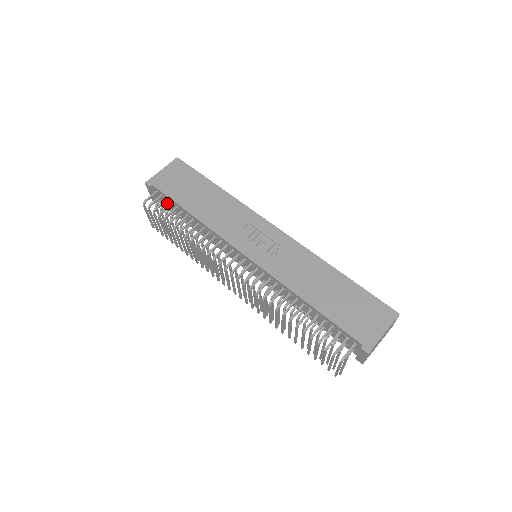
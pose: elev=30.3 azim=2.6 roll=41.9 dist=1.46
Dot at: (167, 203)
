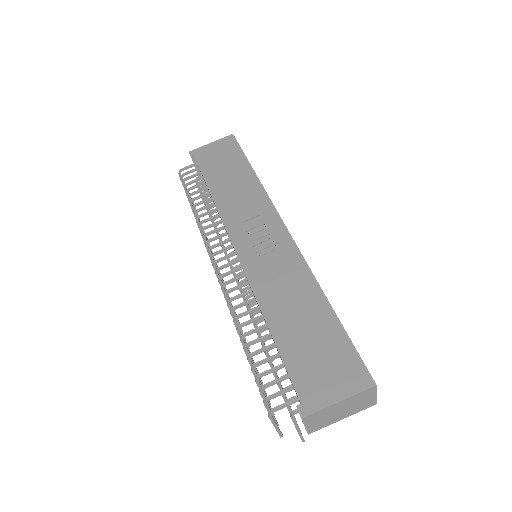
Dot at: occluded
